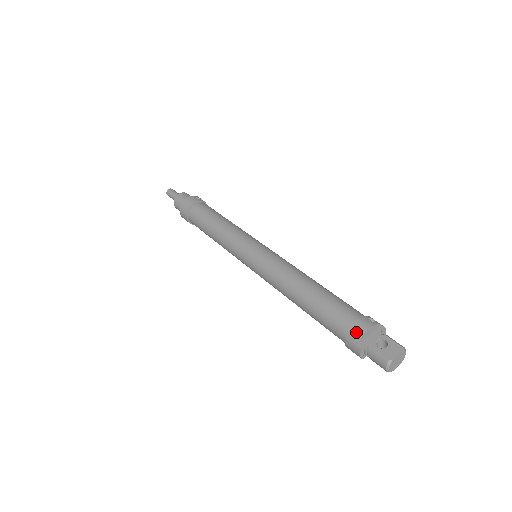
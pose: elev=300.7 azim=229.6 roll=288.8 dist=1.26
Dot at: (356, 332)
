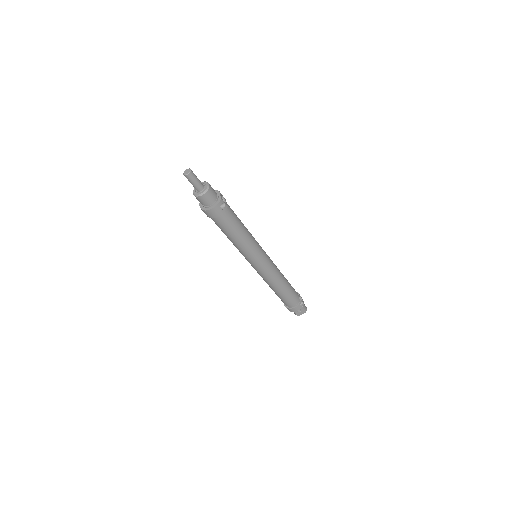
Dot at: (291, 310)
